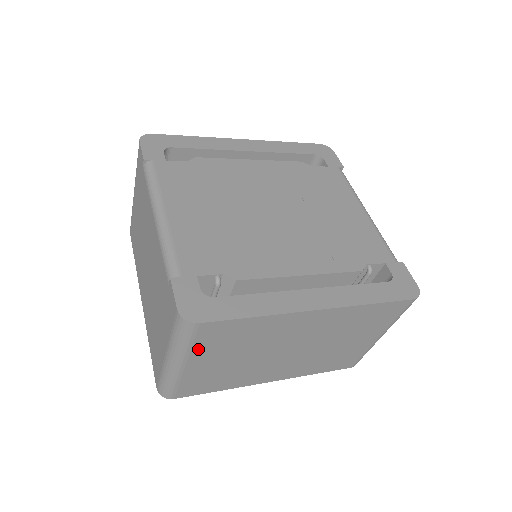
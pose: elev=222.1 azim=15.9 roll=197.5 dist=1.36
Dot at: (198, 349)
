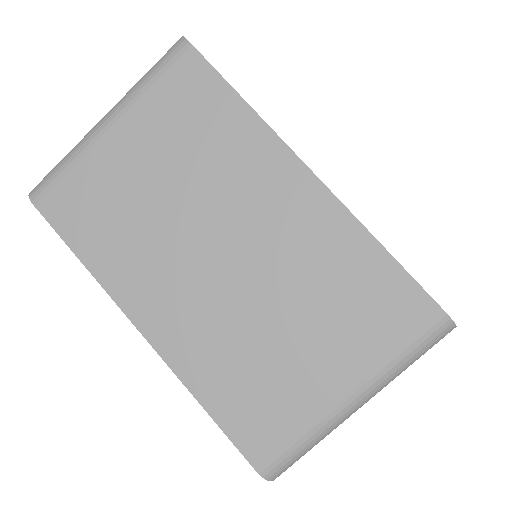
Dot at: (149, 103)
